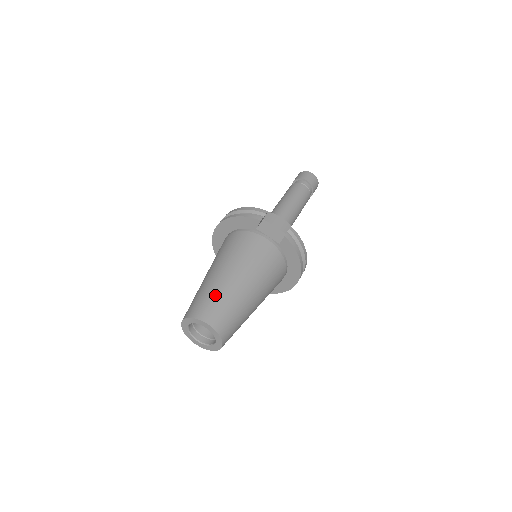
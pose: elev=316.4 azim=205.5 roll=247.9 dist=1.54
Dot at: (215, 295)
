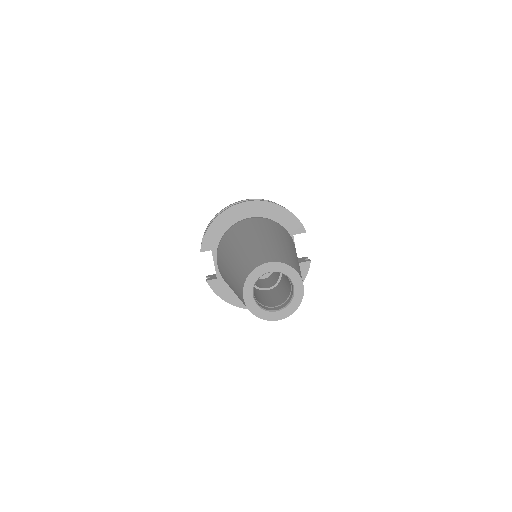
Dot at: (297, 263)
